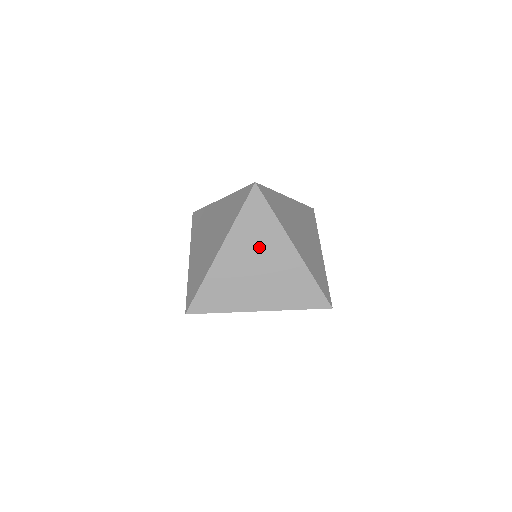
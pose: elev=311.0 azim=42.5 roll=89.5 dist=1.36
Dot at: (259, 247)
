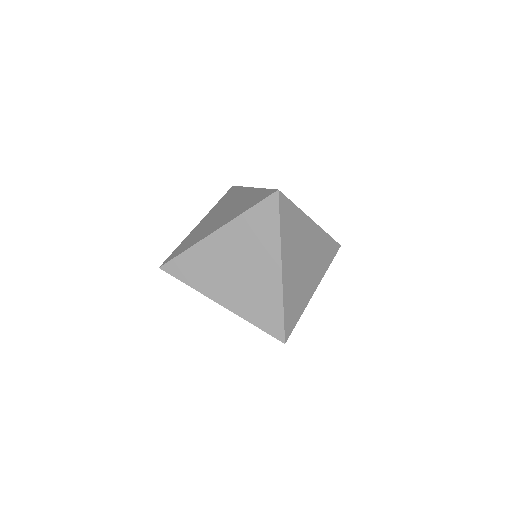
Dot at: (250, 249)
